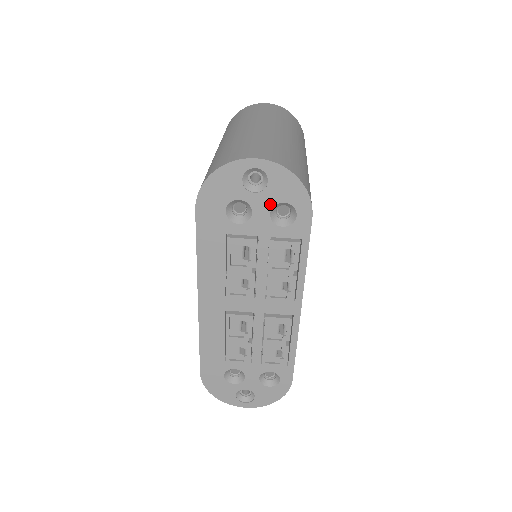
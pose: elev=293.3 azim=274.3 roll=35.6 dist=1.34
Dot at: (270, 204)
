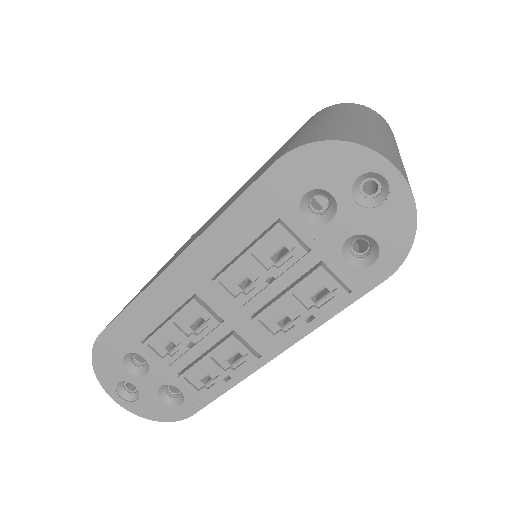
Dot at: (359, 228)
